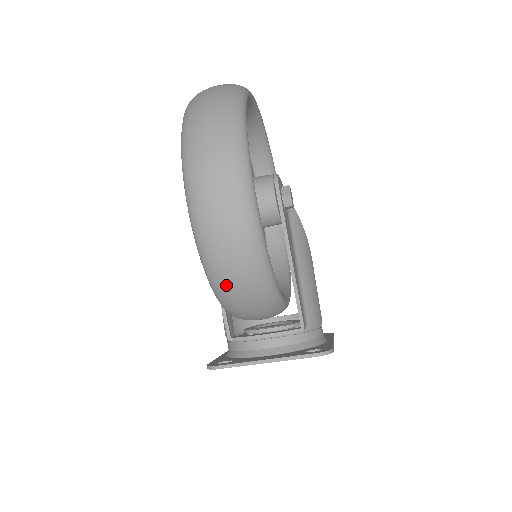
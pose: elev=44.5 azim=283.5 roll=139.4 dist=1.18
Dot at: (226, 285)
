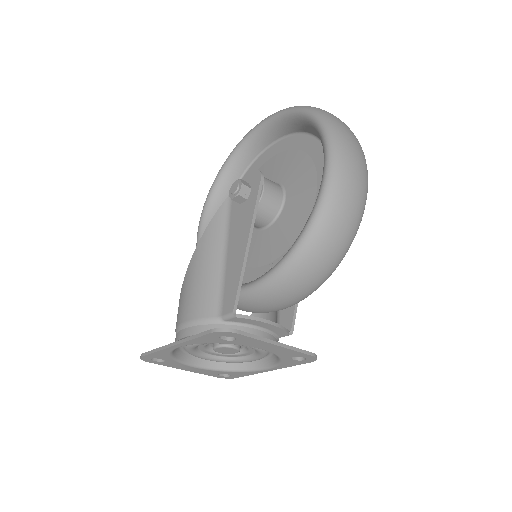
Dot at: (325, 242)
